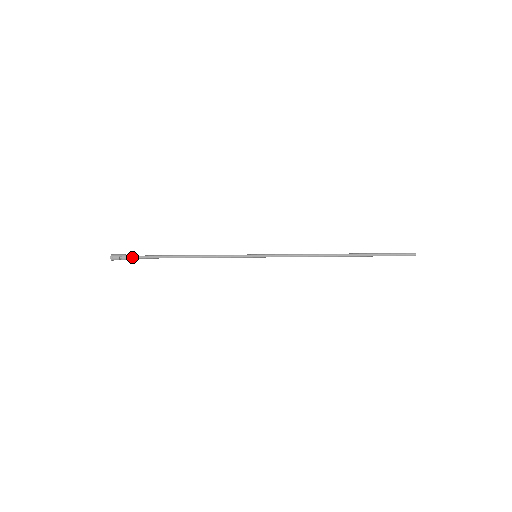
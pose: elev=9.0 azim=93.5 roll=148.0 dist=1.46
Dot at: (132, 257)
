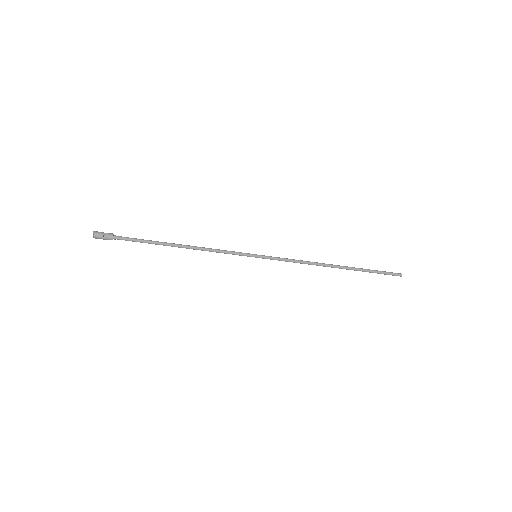
Dot at: (119, 236)
